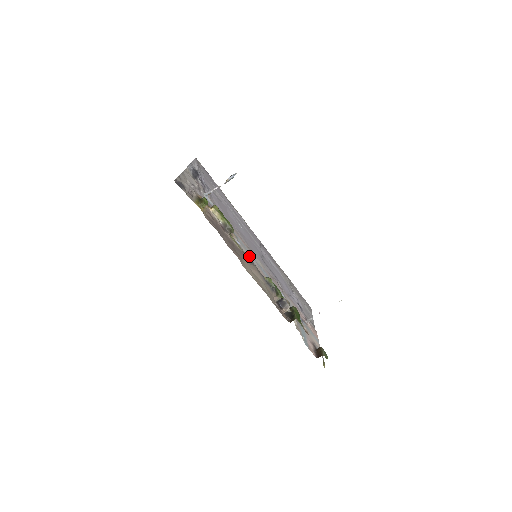
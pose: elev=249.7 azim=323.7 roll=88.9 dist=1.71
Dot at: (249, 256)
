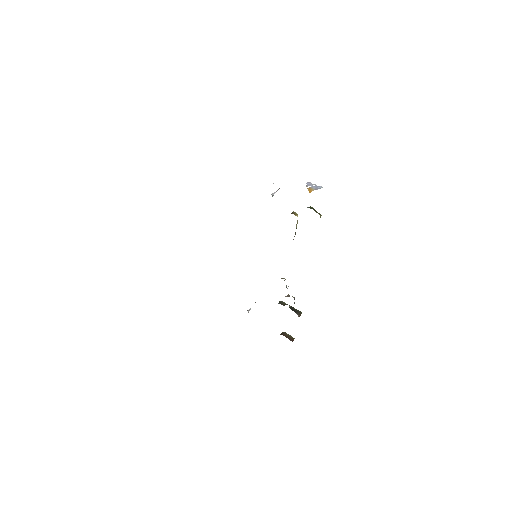
Dot at: occluded
